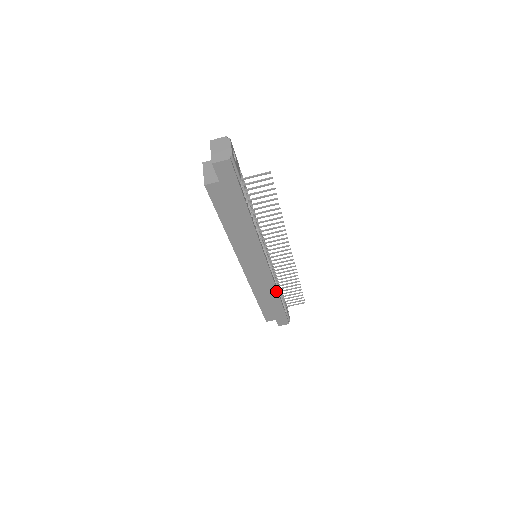
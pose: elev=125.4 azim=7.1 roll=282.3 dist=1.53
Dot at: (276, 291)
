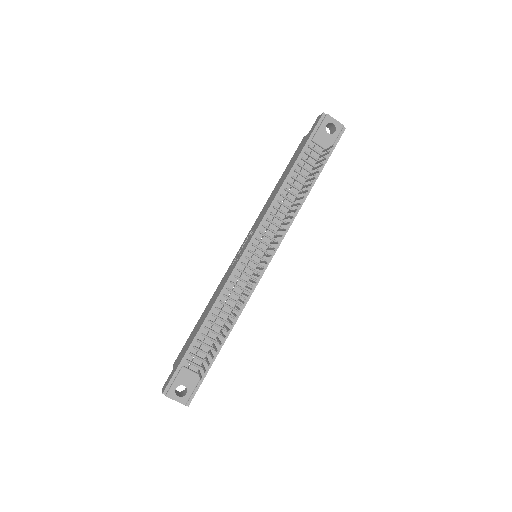
Dot at: (300, 208)
